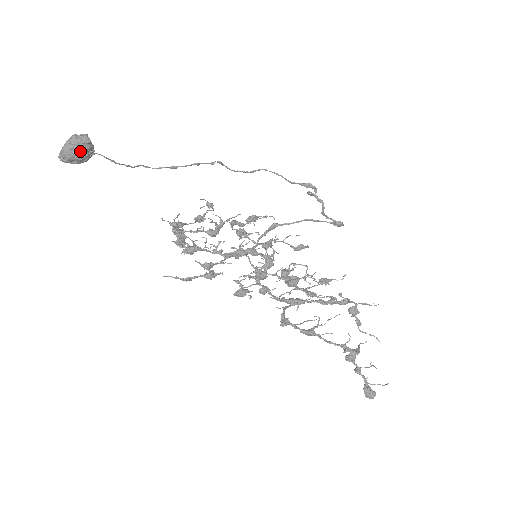
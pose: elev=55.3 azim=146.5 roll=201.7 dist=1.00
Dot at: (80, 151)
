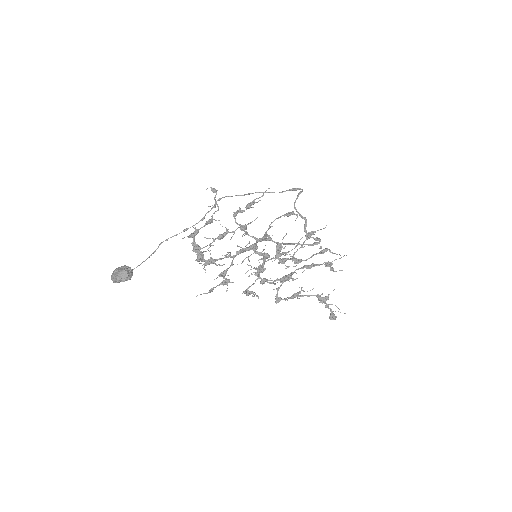
Dot at: (126, 280)
